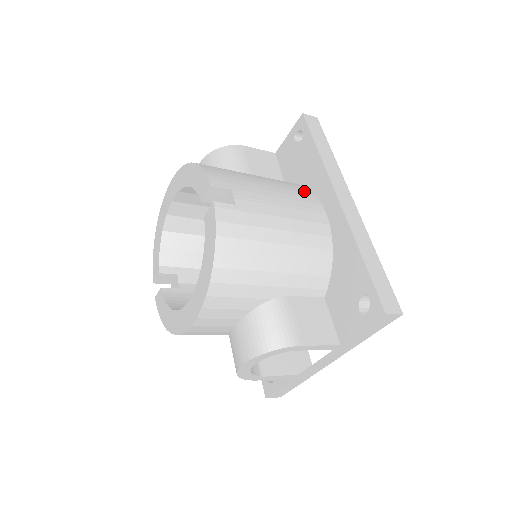
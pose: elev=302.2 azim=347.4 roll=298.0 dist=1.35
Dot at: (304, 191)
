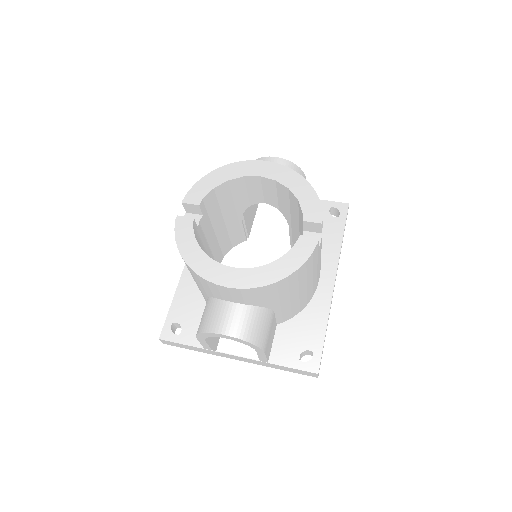
Dot at: occluded
